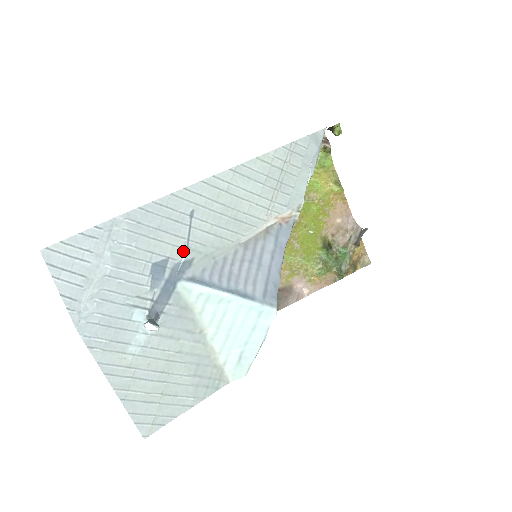
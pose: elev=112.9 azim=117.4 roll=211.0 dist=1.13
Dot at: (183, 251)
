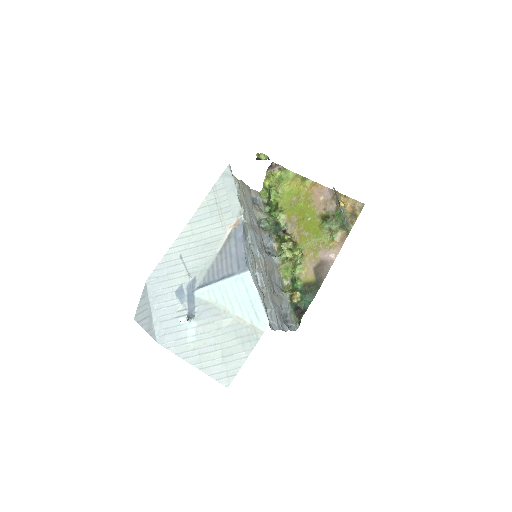
Dot at: (187, 277)
